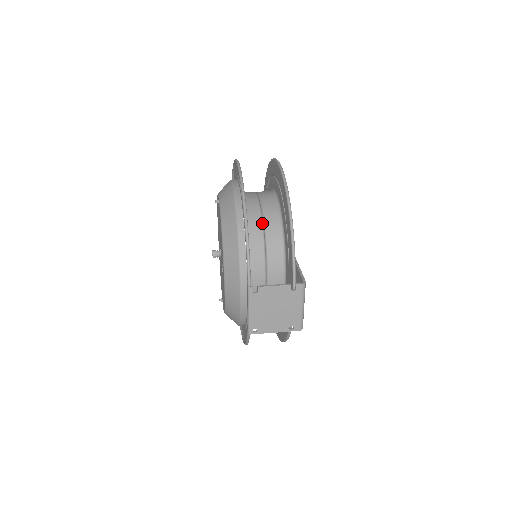
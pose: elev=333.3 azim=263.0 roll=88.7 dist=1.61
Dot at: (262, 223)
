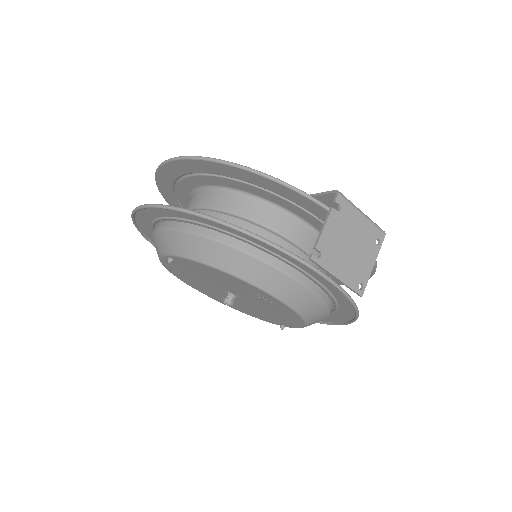
Dot at: (229, 216)
